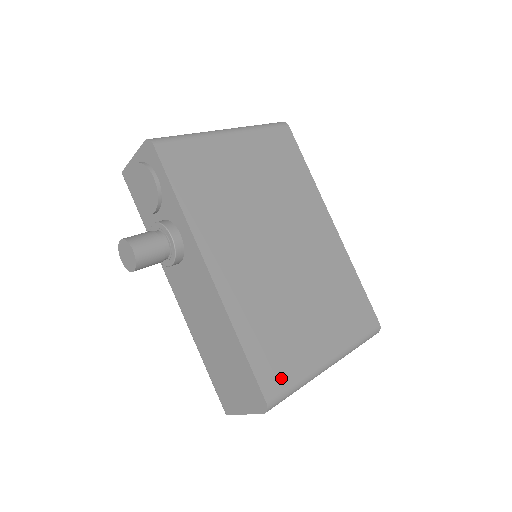
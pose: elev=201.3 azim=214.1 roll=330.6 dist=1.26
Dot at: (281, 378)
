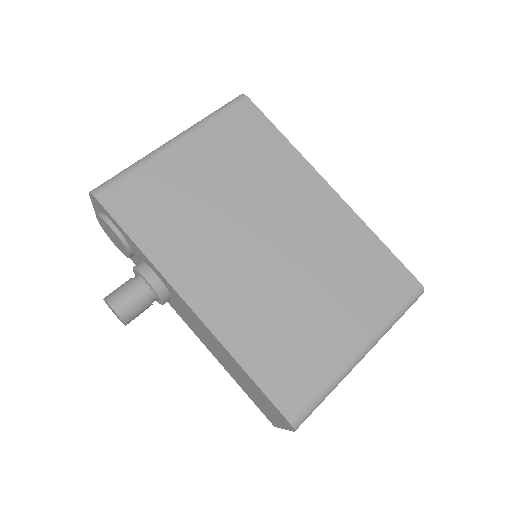
Dot at: (302, 391)
